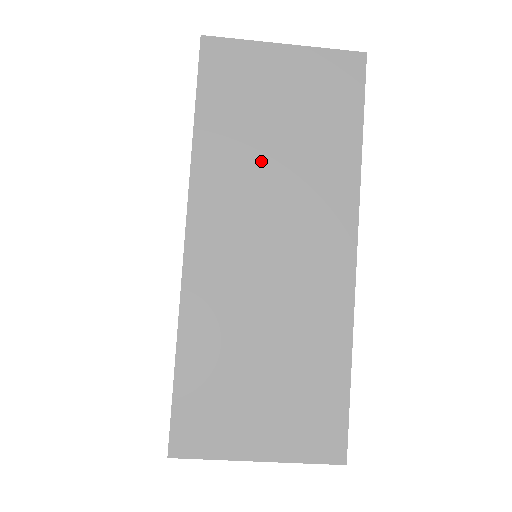
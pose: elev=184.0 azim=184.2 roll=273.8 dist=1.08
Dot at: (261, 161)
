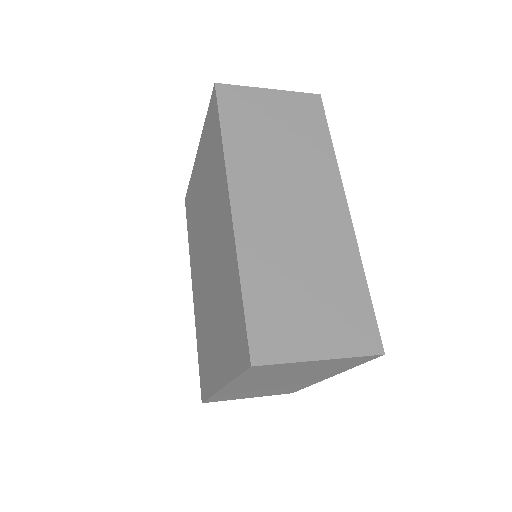
Dot at: (271, 154)
